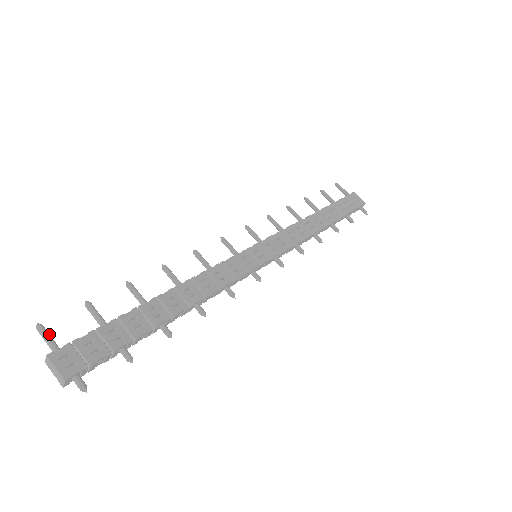
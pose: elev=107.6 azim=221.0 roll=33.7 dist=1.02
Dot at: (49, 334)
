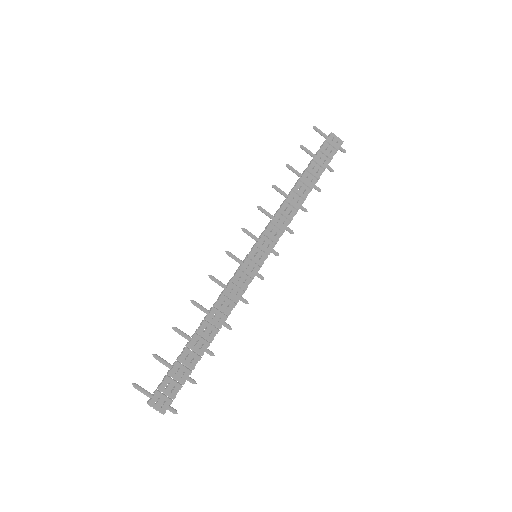
Dot at: (142, 388)
